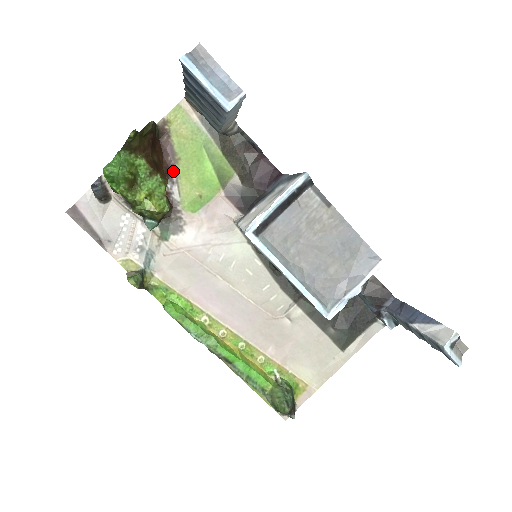
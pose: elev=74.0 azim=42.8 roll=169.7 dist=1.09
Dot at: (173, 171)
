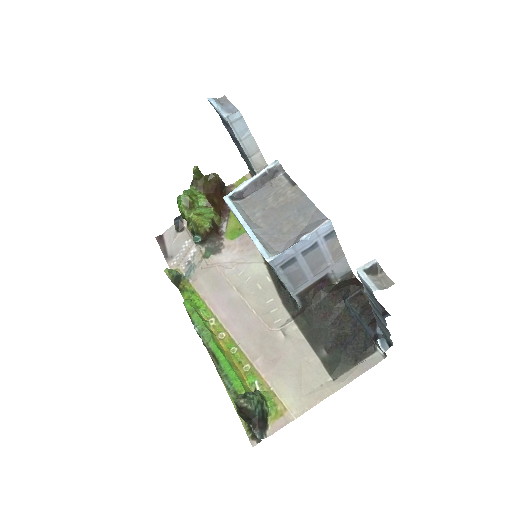
Dot at: (227, 213)
